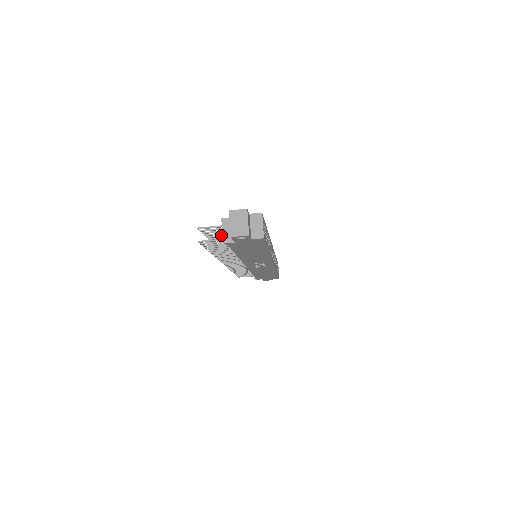
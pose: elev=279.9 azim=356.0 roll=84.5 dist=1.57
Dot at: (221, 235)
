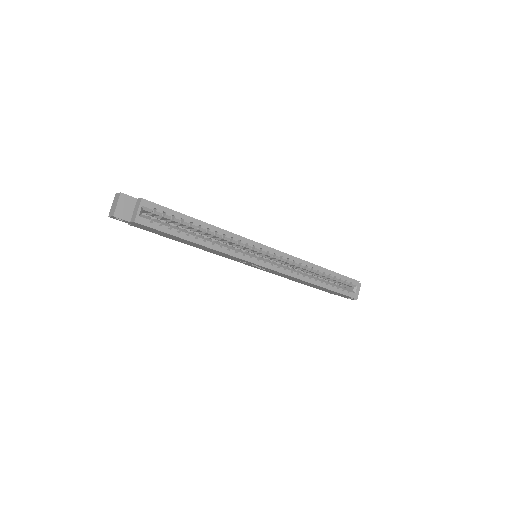
Dot at: occluded
